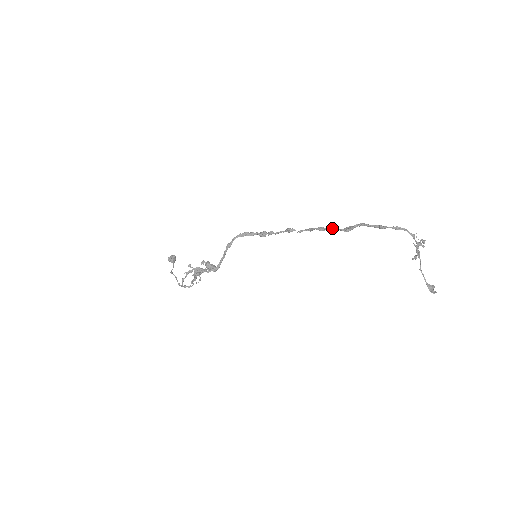
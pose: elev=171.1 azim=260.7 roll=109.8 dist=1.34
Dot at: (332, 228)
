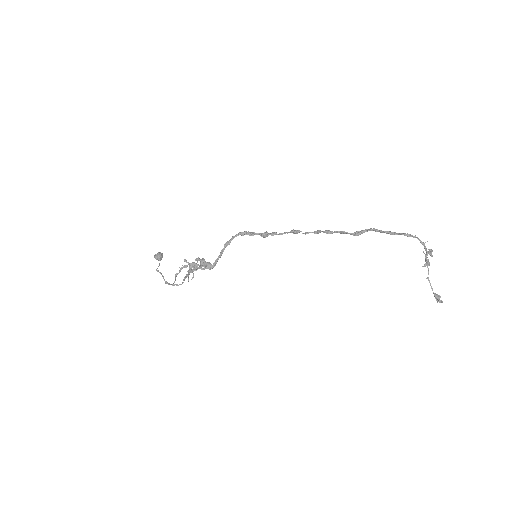
Dot at: (340, 231)
